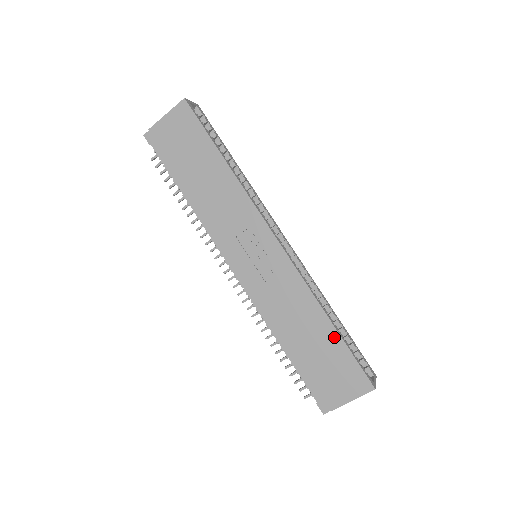
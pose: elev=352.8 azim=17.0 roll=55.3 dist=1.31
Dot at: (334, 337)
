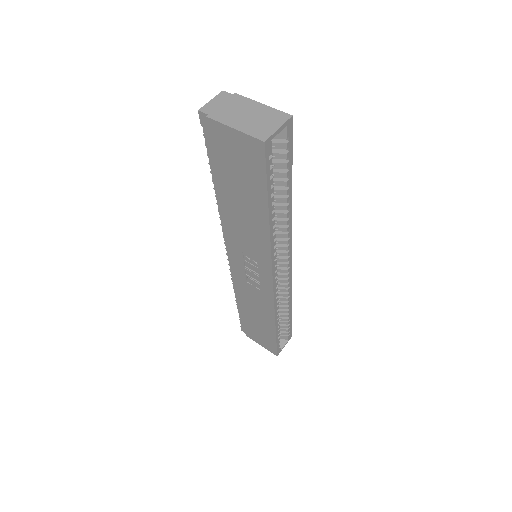
Dot at: (272, 332)
